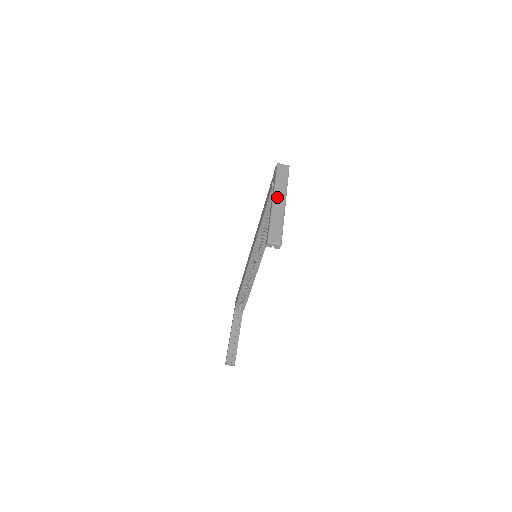
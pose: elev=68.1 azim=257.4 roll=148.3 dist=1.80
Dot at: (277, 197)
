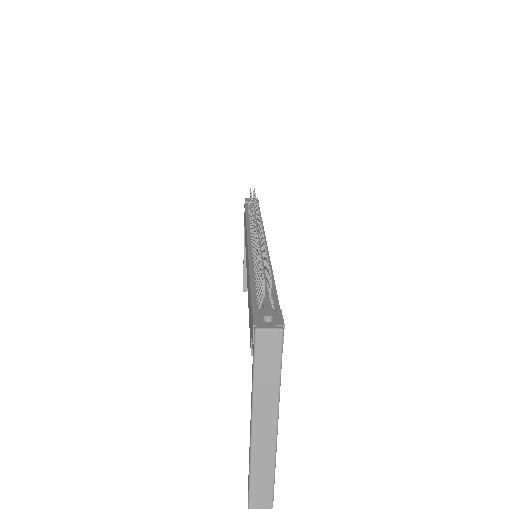
Dot at: (259, 420)
